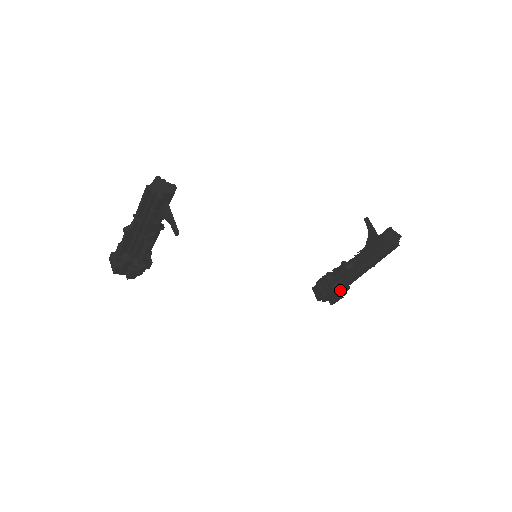
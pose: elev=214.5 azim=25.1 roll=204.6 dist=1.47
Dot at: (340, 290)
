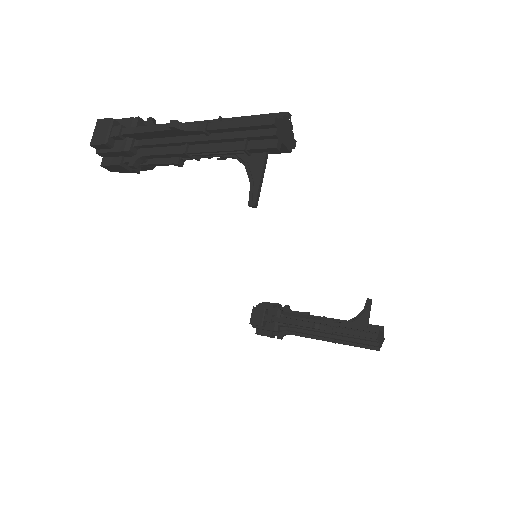
Dot at: (279, 331)
